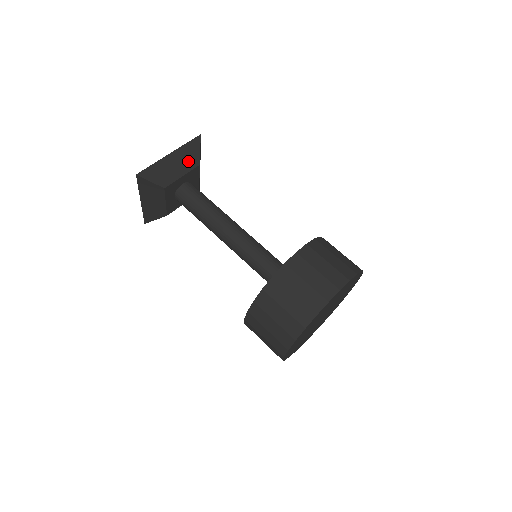
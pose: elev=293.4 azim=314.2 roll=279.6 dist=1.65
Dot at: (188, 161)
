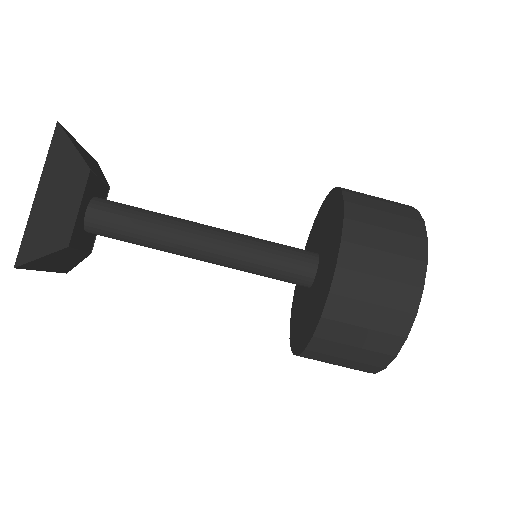
Dot at: (70, 179)
